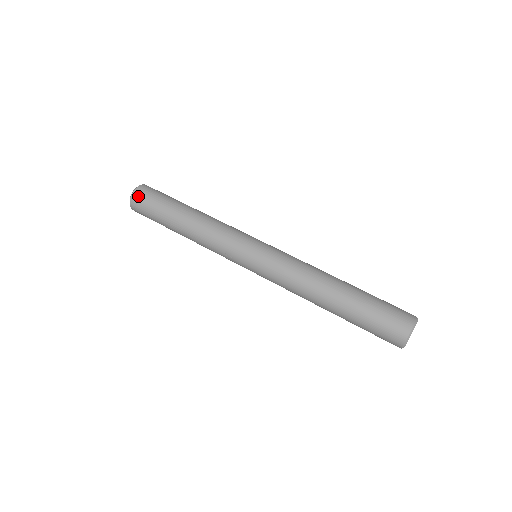
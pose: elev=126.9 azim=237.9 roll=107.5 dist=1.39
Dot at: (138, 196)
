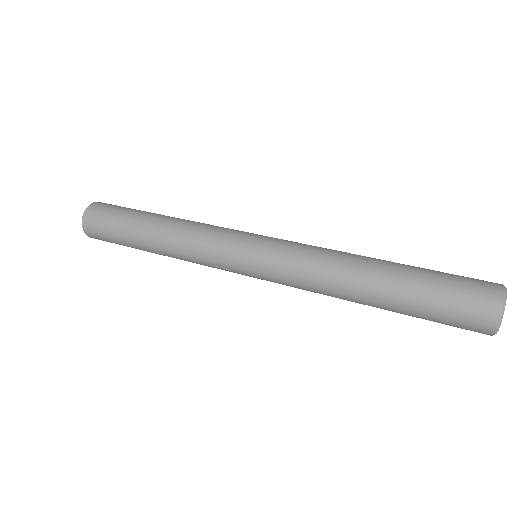
Dot at: (89, 222)
